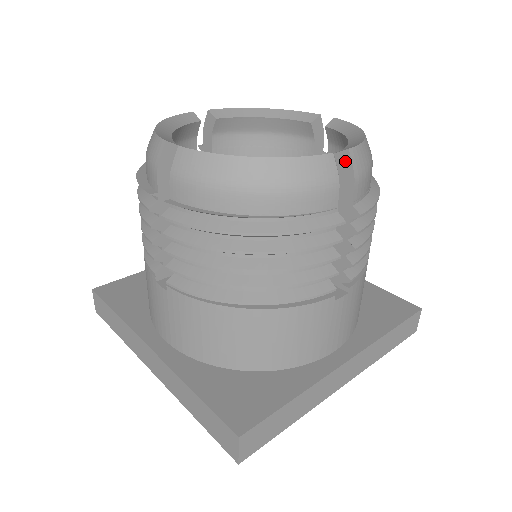
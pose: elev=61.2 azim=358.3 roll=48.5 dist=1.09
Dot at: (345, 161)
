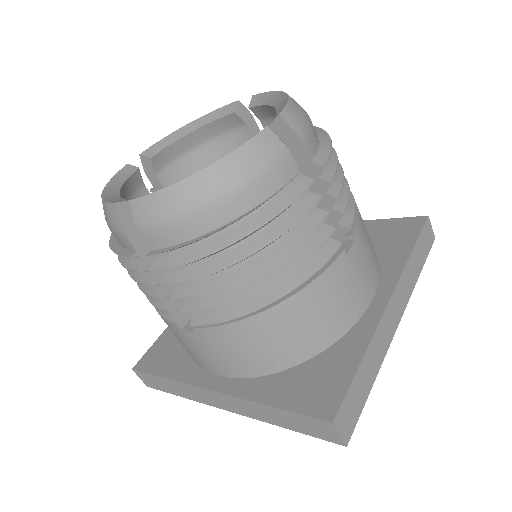
Dot at: (282, 127)
